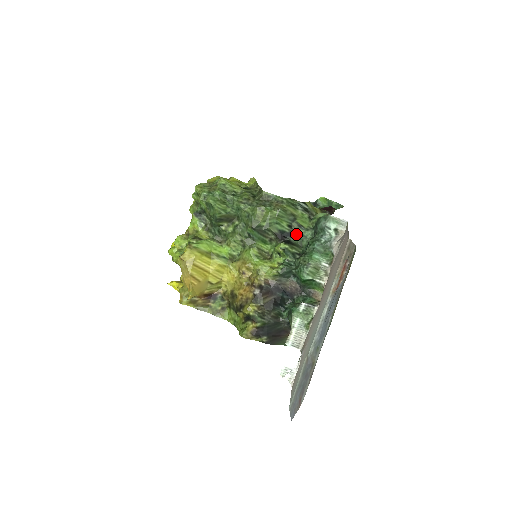
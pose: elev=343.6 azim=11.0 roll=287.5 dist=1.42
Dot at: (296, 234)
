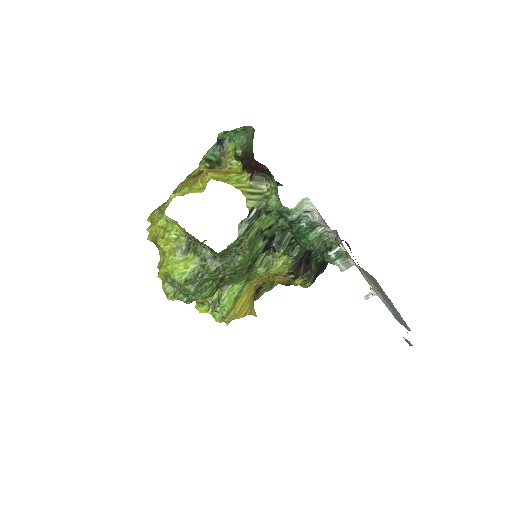
Dot at: (273, 233)
